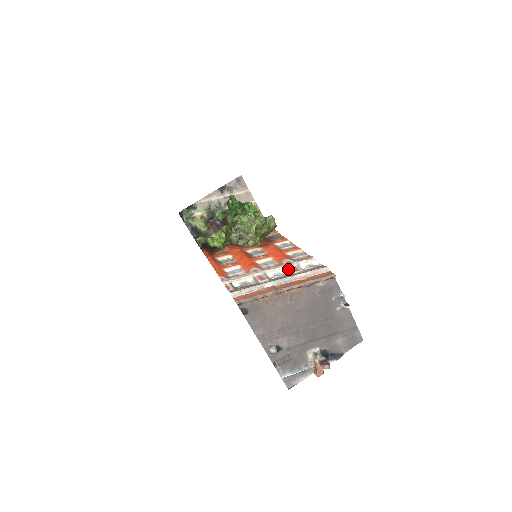
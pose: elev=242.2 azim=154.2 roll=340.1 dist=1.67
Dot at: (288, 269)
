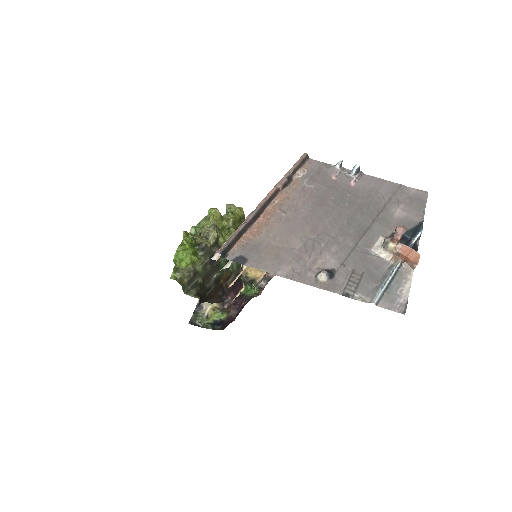
Dot at: occluded
